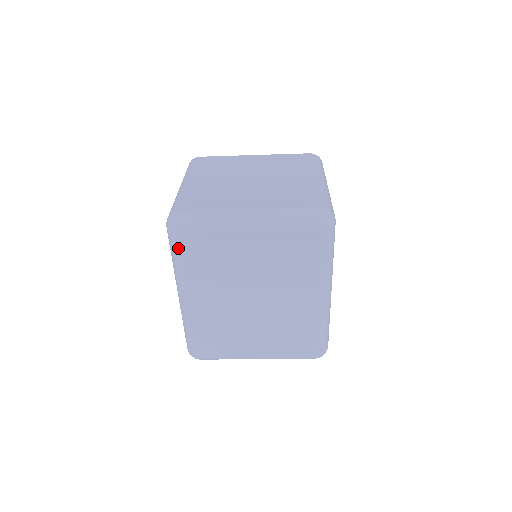
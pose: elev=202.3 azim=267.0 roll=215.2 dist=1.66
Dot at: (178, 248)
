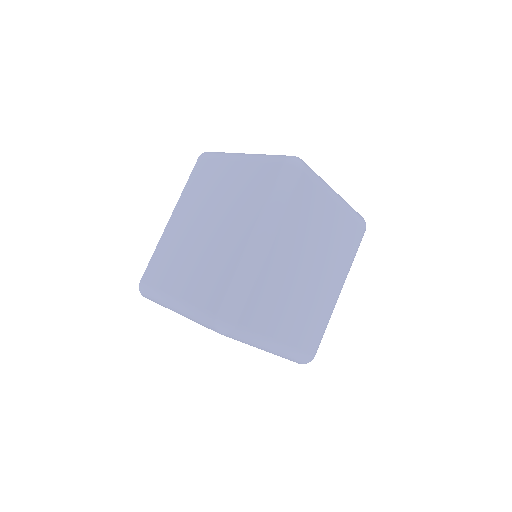
Dot at: (293, 186)
